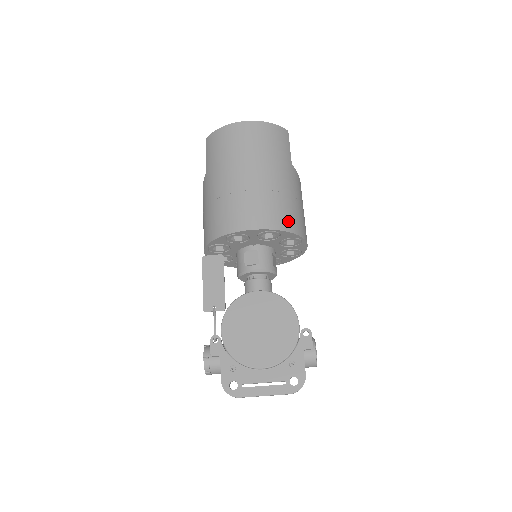
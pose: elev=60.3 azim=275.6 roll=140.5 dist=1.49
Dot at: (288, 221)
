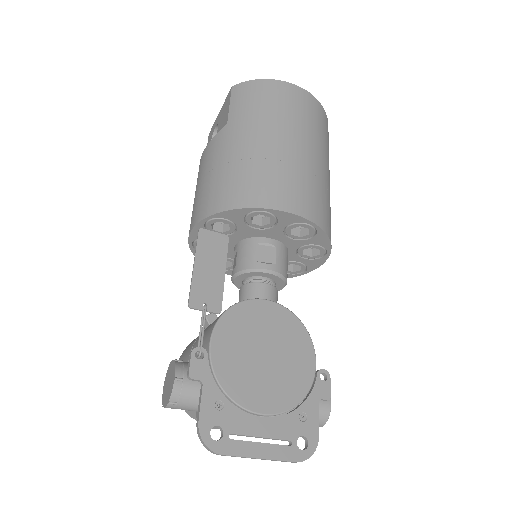
Dot at: (327, 222)
